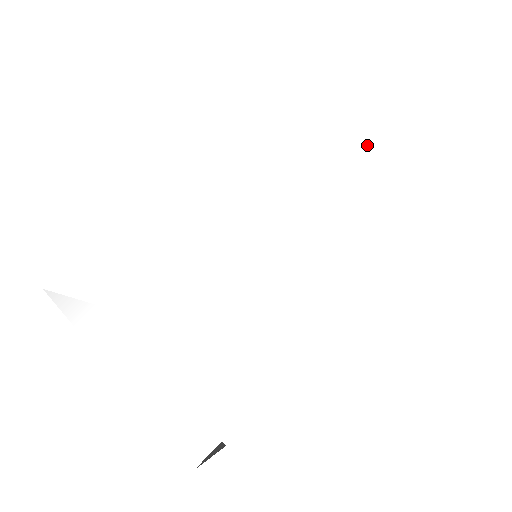
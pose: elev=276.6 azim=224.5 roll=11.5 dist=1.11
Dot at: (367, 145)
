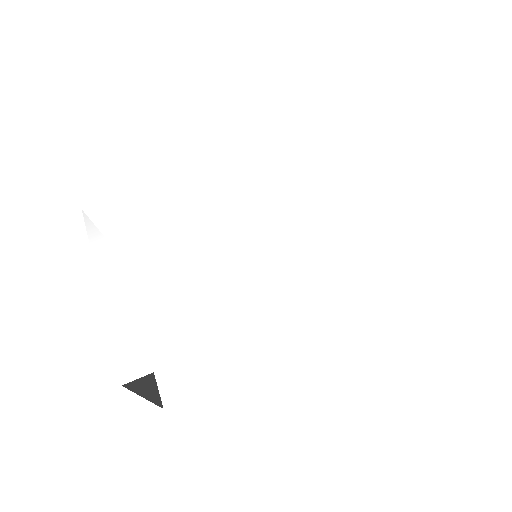
Dot at: (377, 193)
